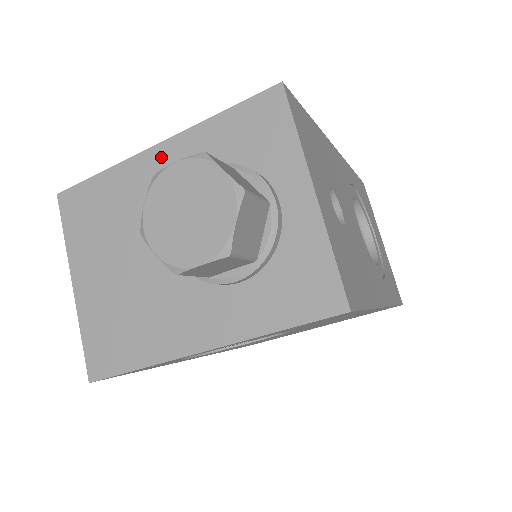
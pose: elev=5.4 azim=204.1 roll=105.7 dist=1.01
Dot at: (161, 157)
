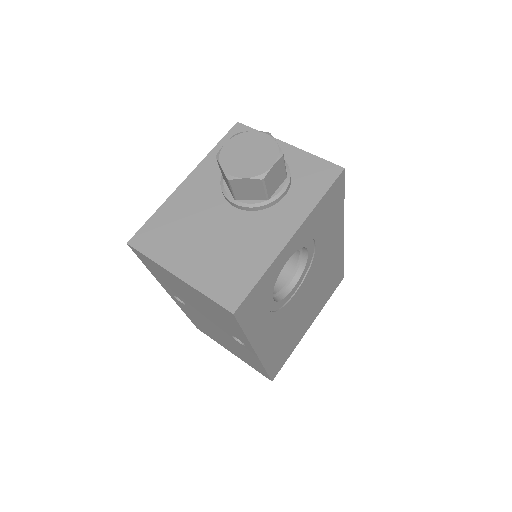
Dot at: (193, 182)
